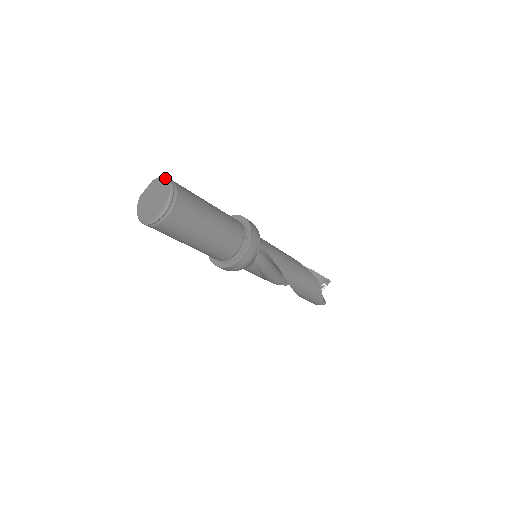
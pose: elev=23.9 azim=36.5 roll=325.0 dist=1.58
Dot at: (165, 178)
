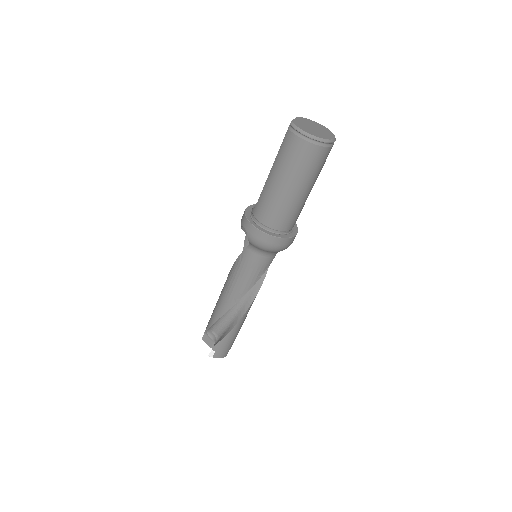
Dot at: occluded
